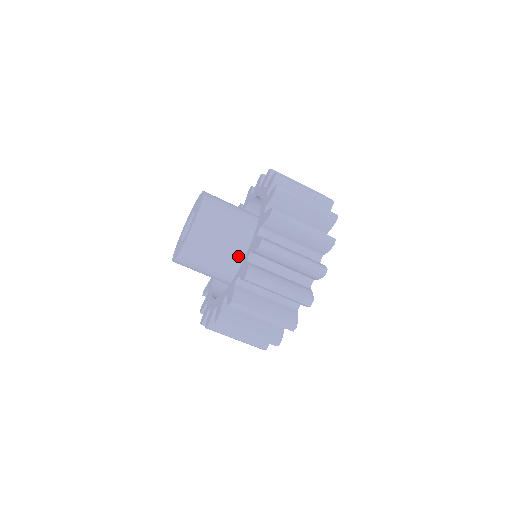
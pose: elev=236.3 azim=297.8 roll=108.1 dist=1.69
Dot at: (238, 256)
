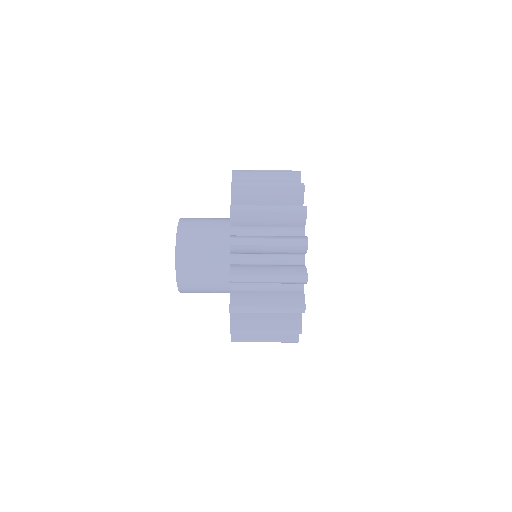
Dot at: occluded
